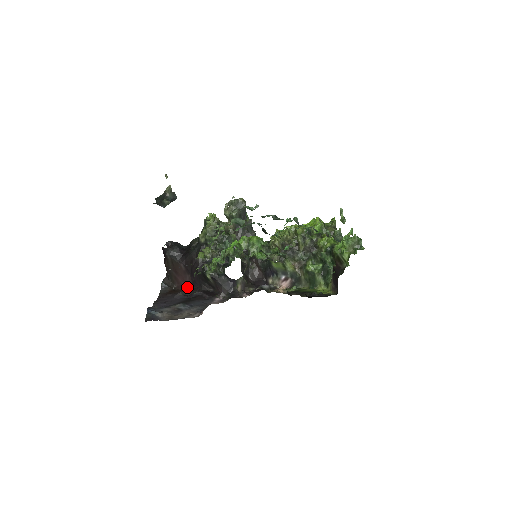
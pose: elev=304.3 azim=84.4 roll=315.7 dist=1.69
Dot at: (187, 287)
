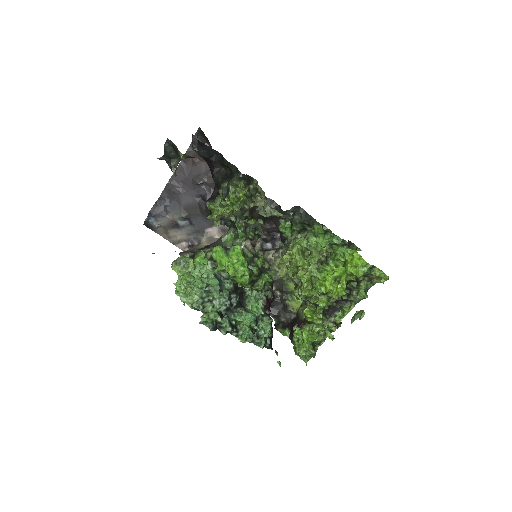
Dot at: occluded
